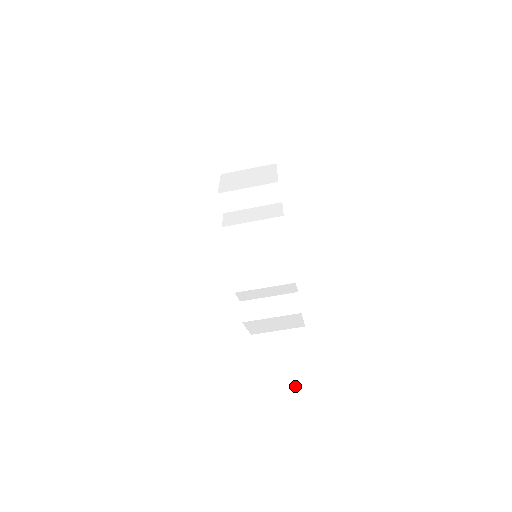
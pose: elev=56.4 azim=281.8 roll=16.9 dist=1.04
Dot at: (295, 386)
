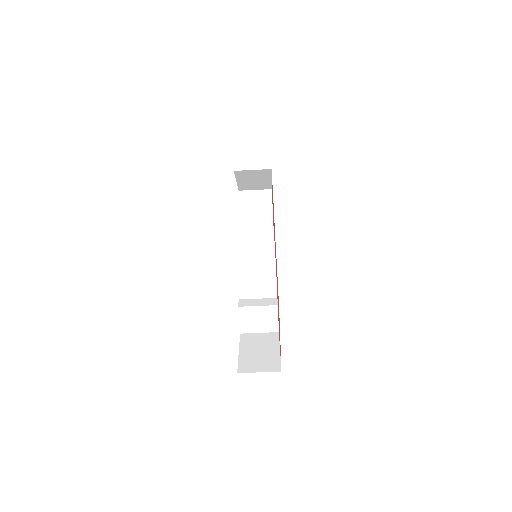
Dot at: (266, 356)
